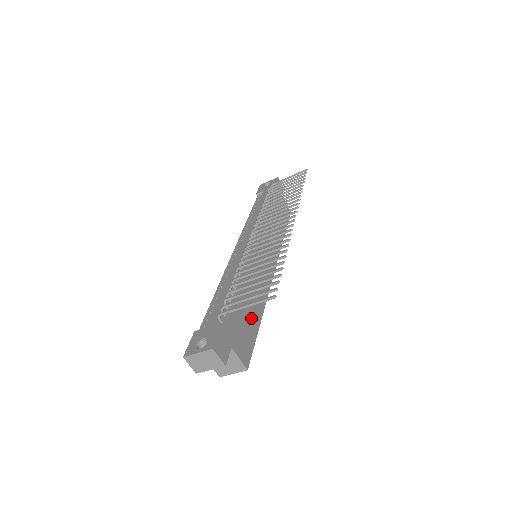
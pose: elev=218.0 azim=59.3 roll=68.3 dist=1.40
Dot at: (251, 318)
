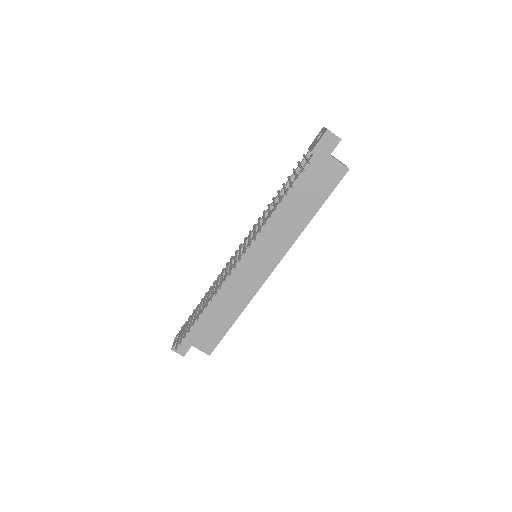
Dot at: (221, 322)
